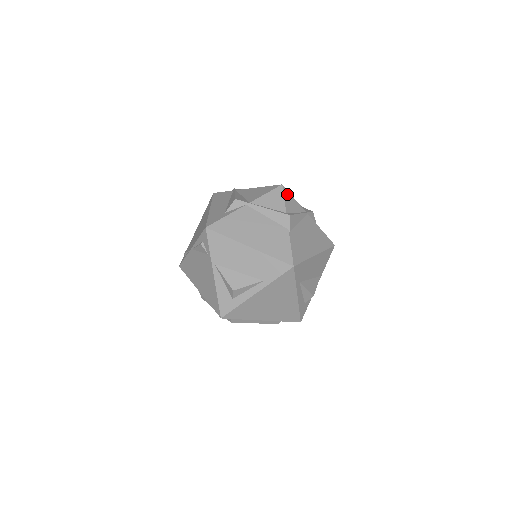
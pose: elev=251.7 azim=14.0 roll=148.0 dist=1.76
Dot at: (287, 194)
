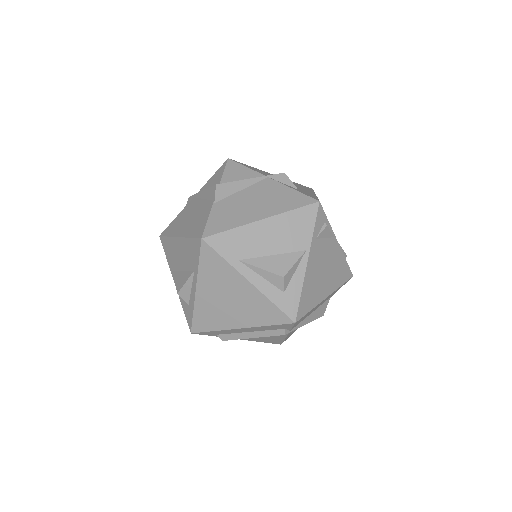
Dot at: (233, 166)
